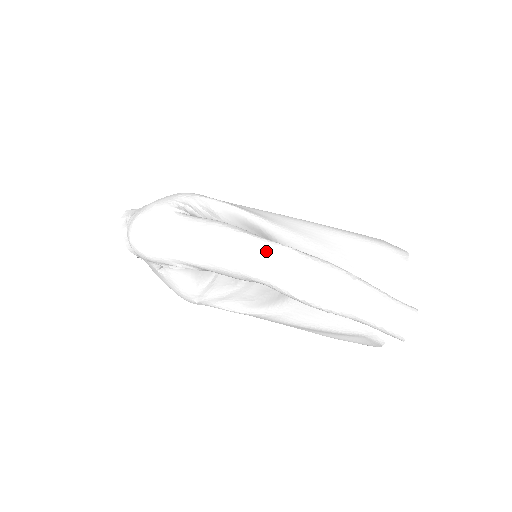
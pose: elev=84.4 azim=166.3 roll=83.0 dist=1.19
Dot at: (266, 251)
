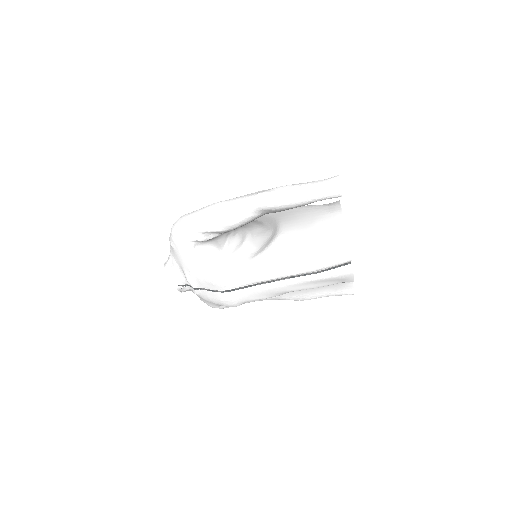
Dot at: (249, 194)
